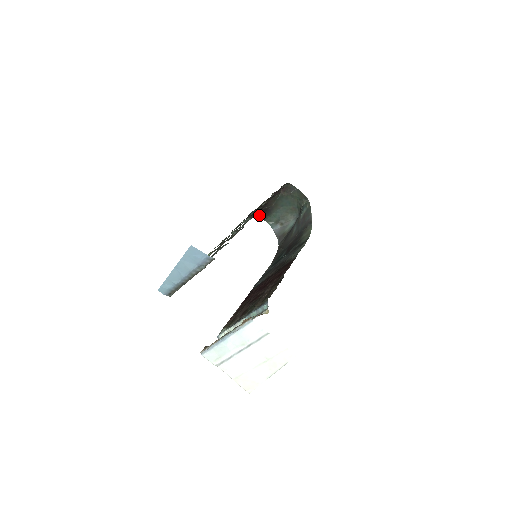
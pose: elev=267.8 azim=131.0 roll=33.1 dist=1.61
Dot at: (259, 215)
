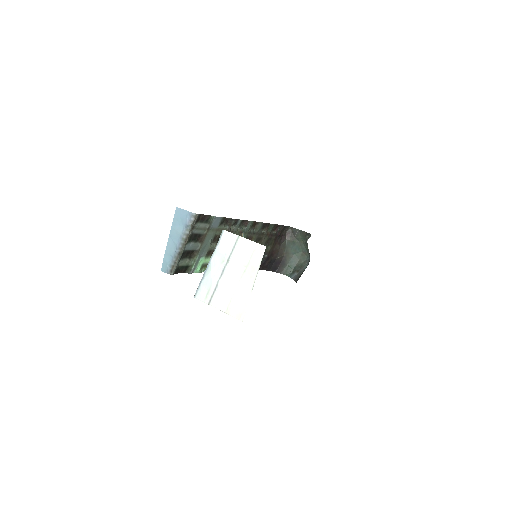
Dot at: (275, 268)
